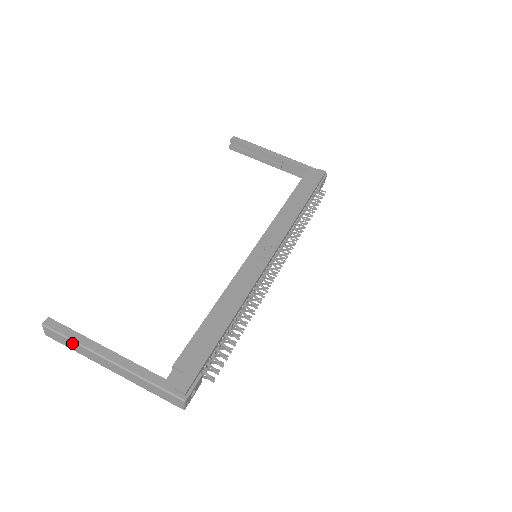
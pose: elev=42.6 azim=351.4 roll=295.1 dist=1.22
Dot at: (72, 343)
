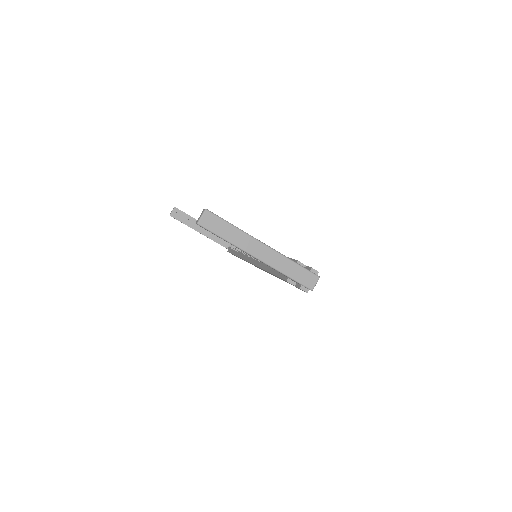
Dot at: (231, 228)
